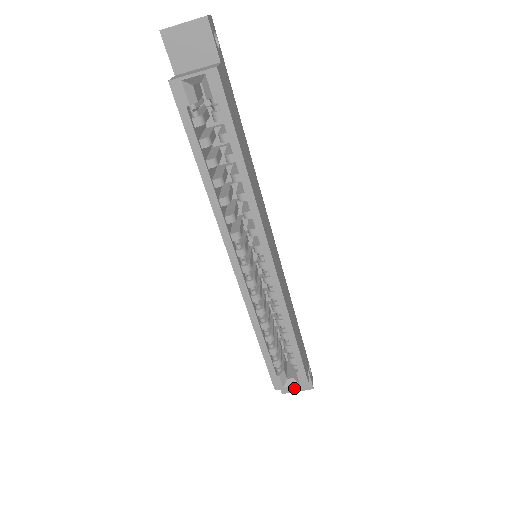
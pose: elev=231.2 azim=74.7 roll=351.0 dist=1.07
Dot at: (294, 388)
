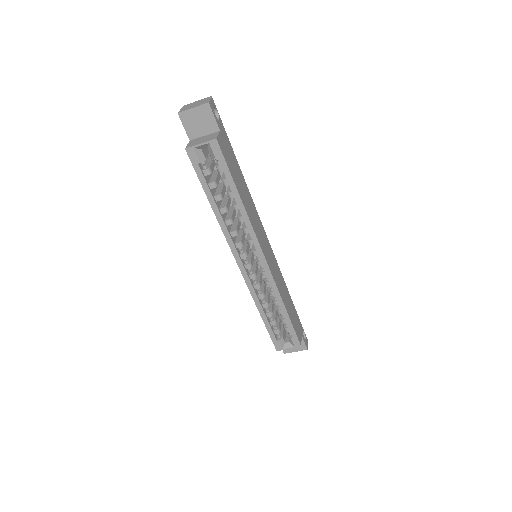
Dot at: (293, 349)
